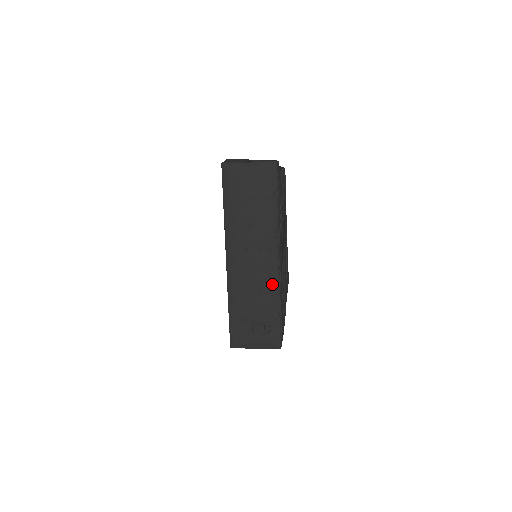
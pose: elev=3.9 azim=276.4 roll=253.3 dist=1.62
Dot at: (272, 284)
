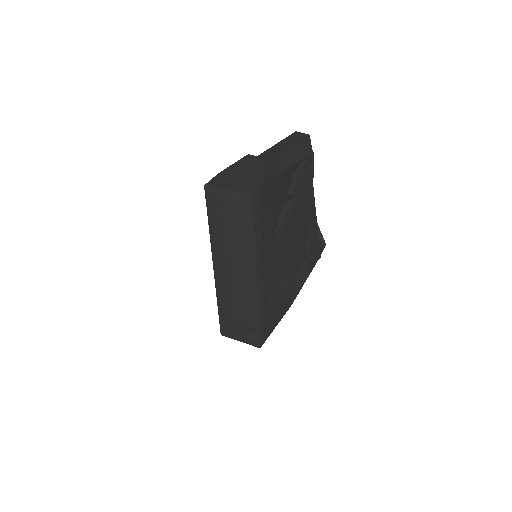
Dot at: (251, 298)
